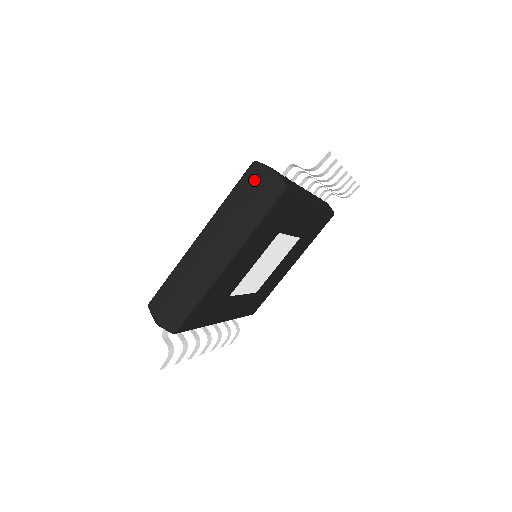
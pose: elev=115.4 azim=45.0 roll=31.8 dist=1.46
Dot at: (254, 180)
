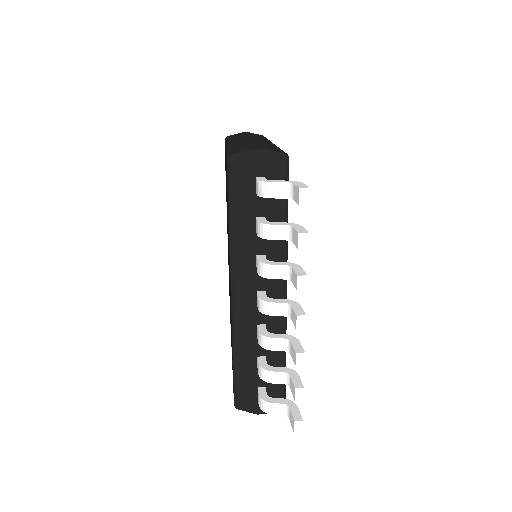
Dot at: (239, 134)
